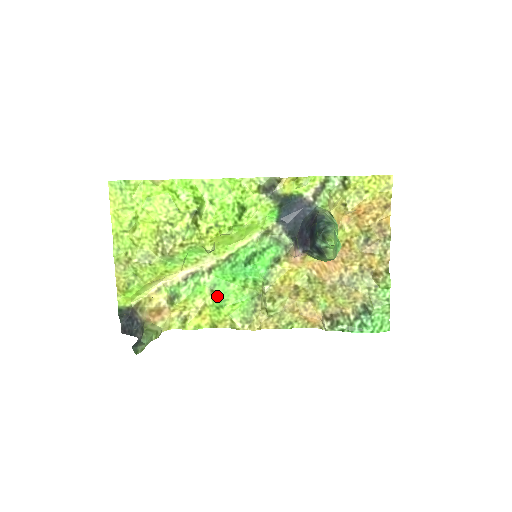
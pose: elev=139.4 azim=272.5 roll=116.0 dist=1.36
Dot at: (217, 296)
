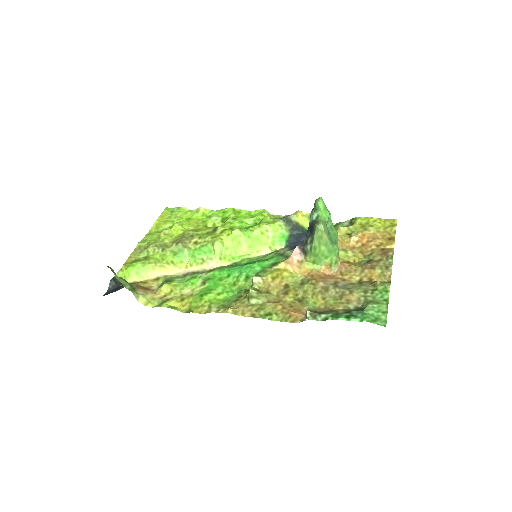
Dot at: (206, 287)
